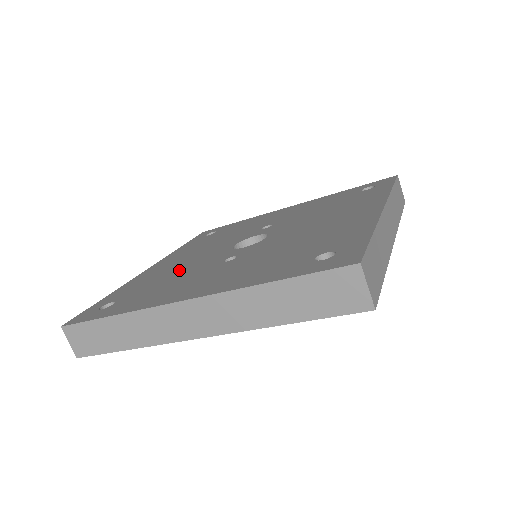
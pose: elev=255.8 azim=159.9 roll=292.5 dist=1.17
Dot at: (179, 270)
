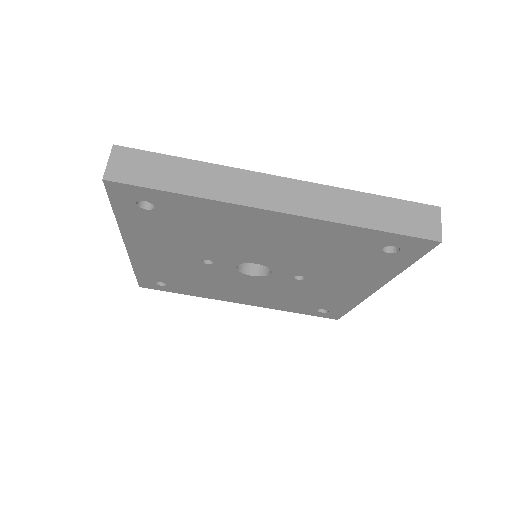
Dot at: occluded
